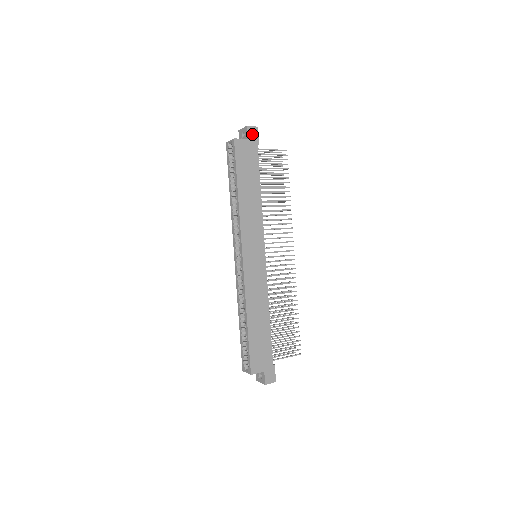
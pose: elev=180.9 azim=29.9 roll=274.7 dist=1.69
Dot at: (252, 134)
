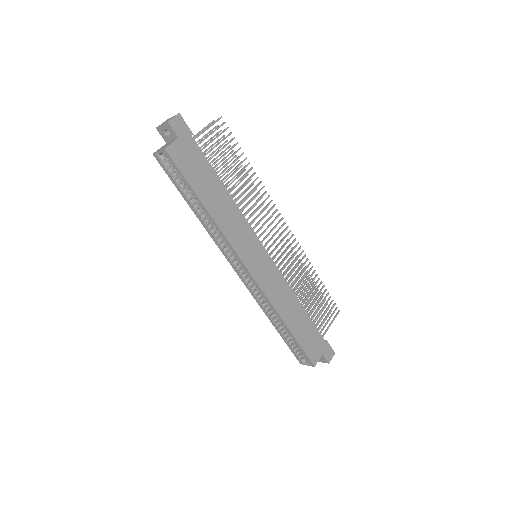
Dot at: (179, 127)
